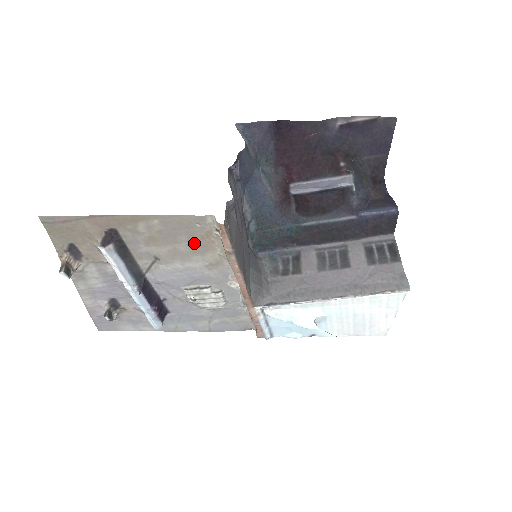
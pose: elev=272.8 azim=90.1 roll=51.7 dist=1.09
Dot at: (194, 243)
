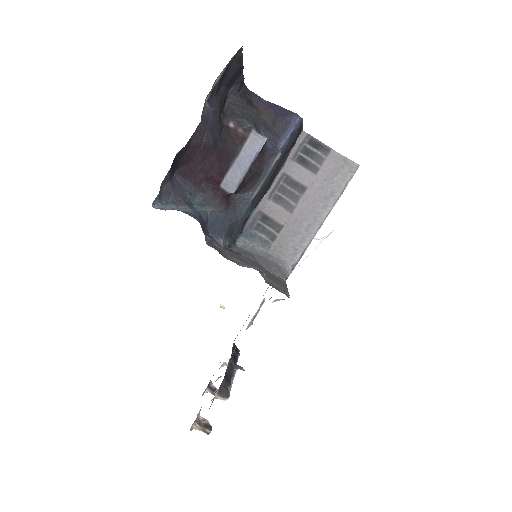
Dot at: occluded
